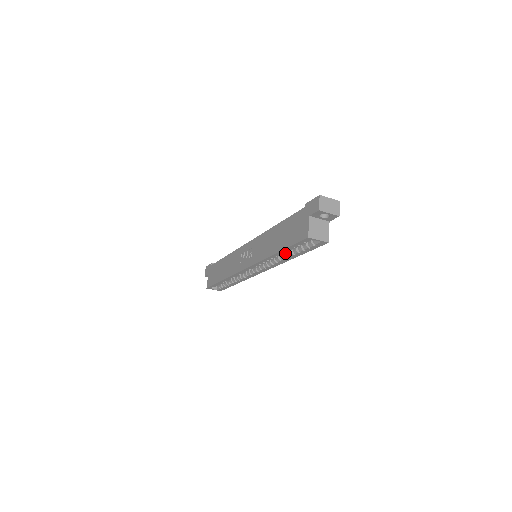
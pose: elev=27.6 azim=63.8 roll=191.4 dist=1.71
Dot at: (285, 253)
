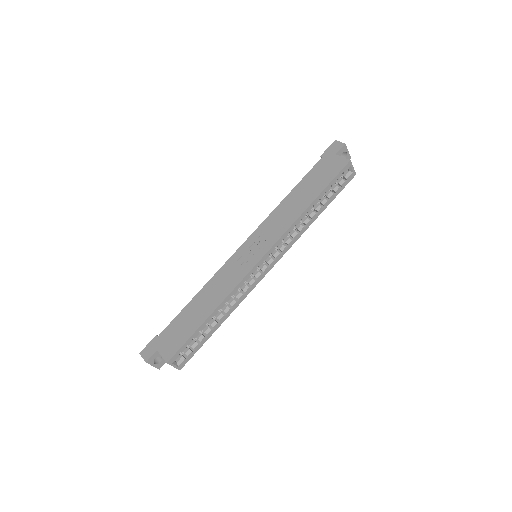
Dot at: (310, 212)
